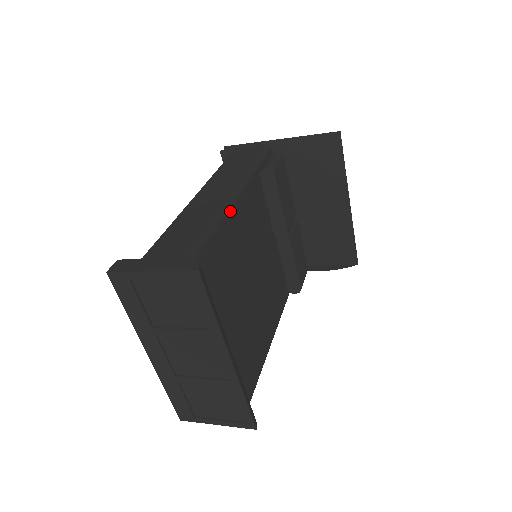
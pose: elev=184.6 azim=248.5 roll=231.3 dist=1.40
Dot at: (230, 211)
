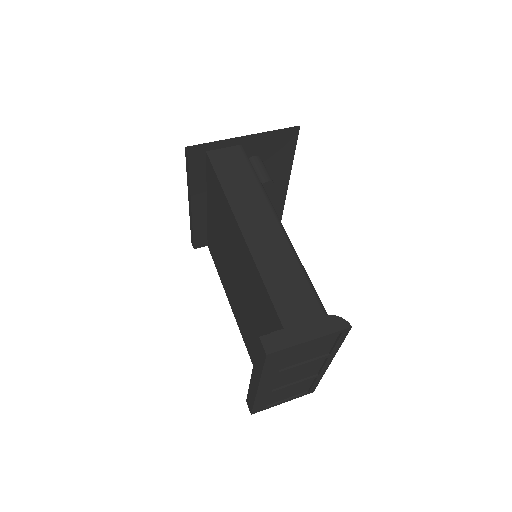
Dot at: (292, 246)
